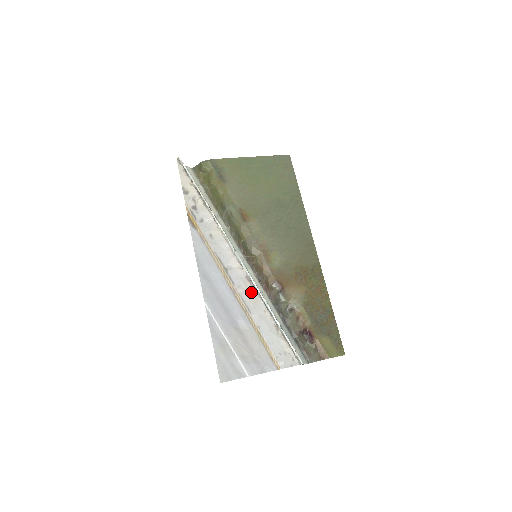
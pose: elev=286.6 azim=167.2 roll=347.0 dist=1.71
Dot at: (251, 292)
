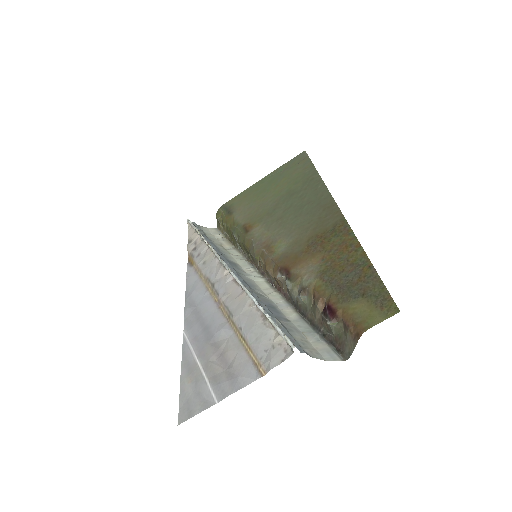
Dot at: (236, 292)
